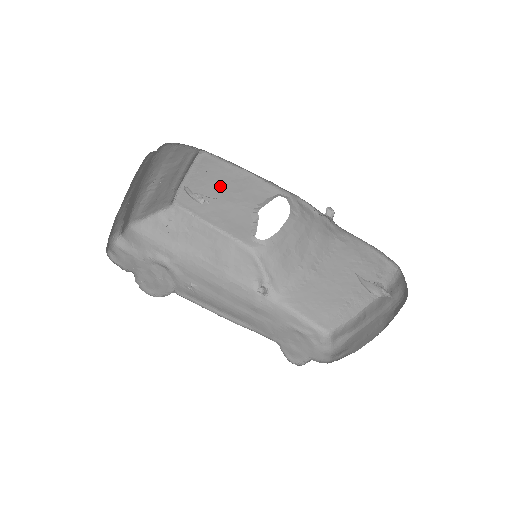
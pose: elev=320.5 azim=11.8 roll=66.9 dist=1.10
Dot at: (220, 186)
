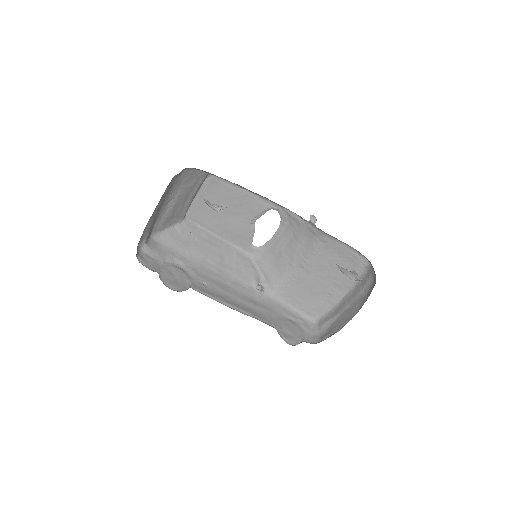
Dot at: (224, 203)
